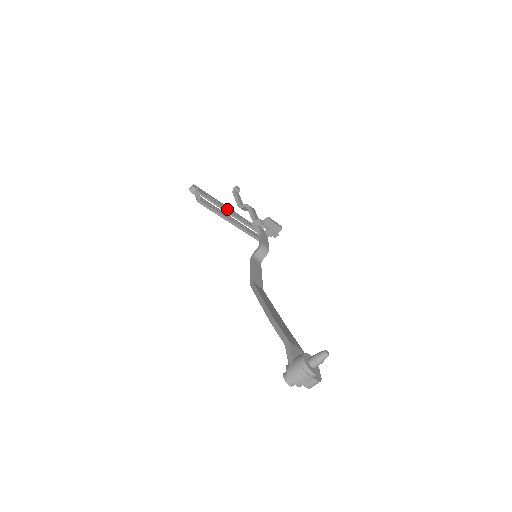
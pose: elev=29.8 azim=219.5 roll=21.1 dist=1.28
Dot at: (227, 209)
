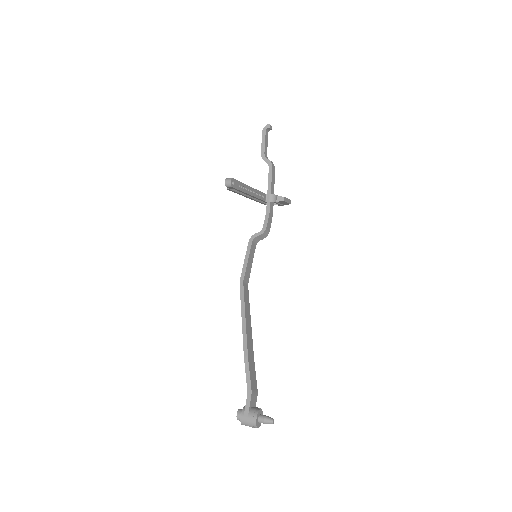
Dot at: (251, 193)
